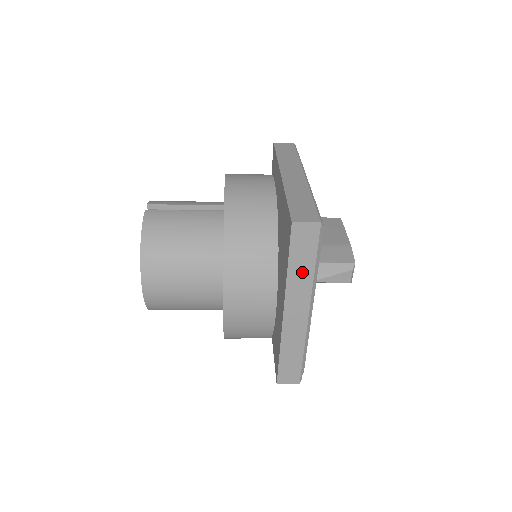
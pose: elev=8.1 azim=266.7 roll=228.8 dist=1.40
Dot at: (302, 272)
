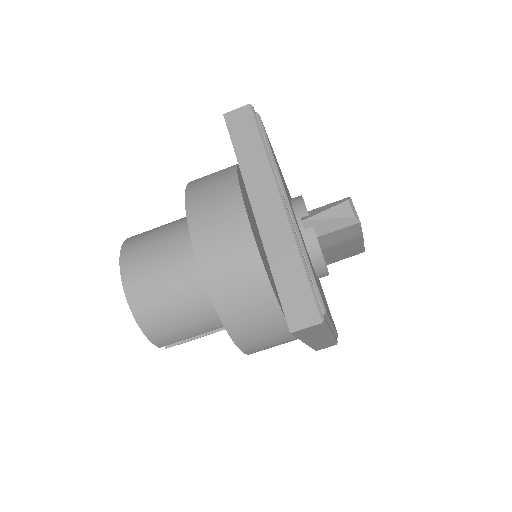
Dot at: (253, 158)
